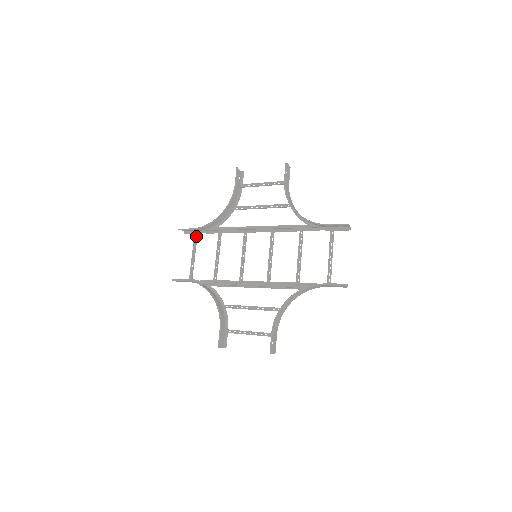
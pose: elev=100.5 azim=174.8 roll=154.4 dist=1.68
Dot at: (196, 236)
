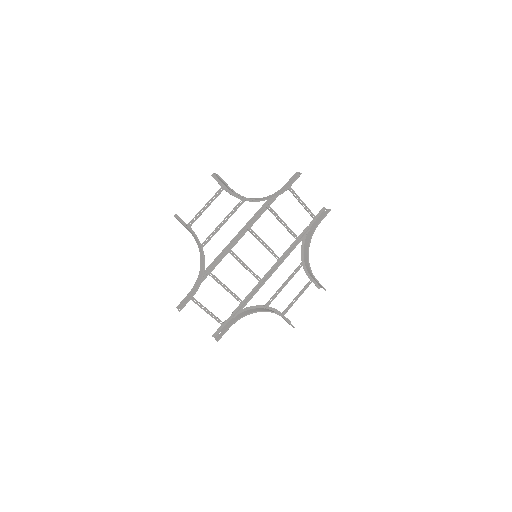
Dot at: (193, 298)
